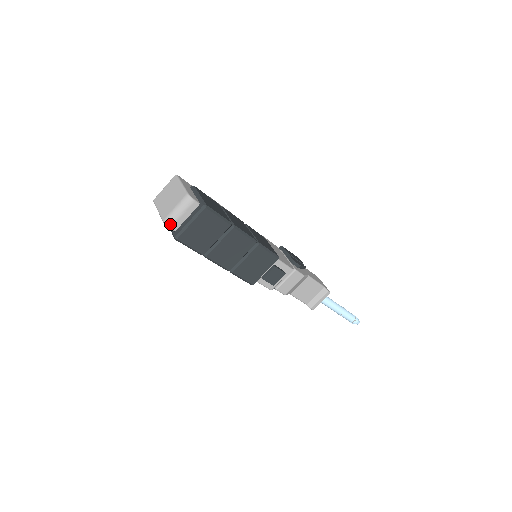
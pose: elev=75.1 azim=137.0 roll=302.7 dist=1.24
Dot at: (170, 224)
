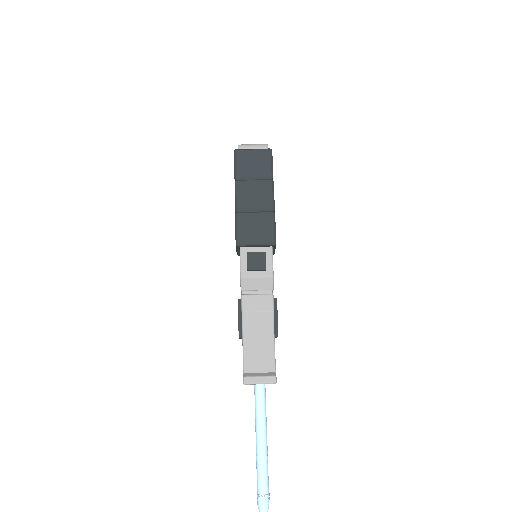
Dot at: (241, 146)
